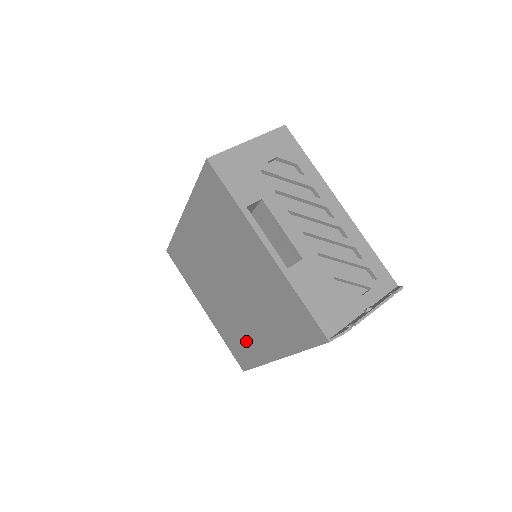
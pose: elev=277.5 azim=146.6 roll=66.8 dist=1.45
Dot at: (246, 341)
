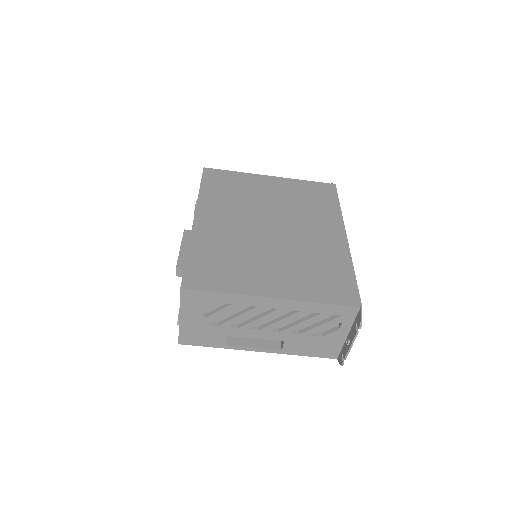
Dot at: occluded
